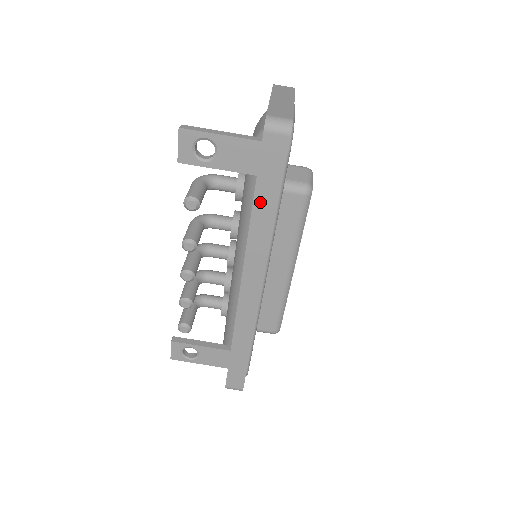
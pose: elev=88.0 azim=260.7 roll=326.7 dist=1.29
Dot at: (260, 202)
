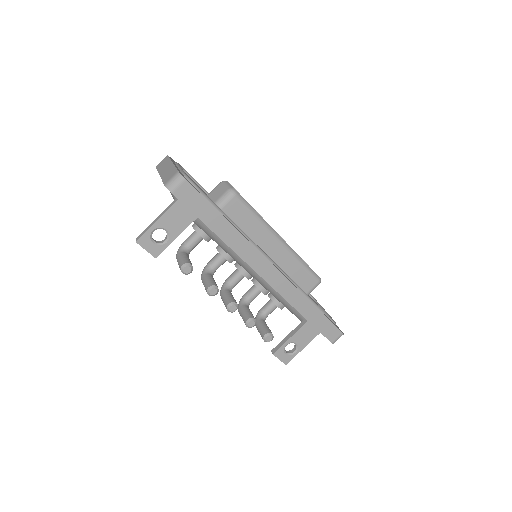
Dot at: (215, 226)
